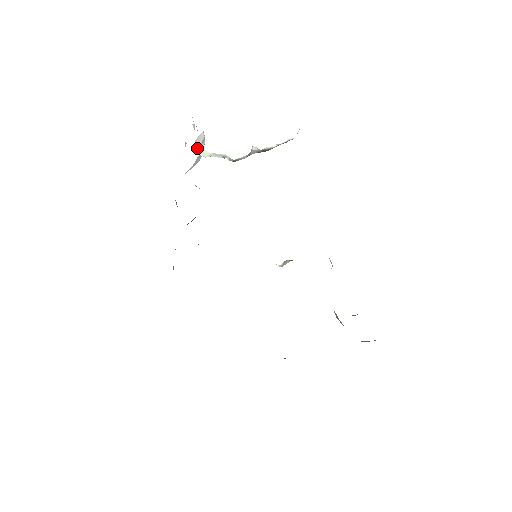
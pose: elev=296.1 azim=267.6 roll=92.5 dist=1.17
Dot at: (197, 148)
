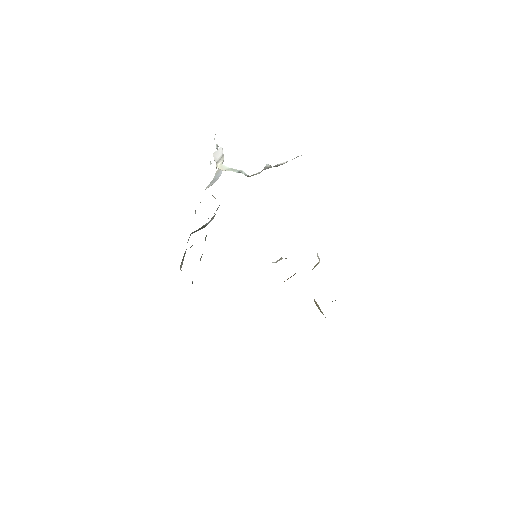
Dot at: (215, 161)
